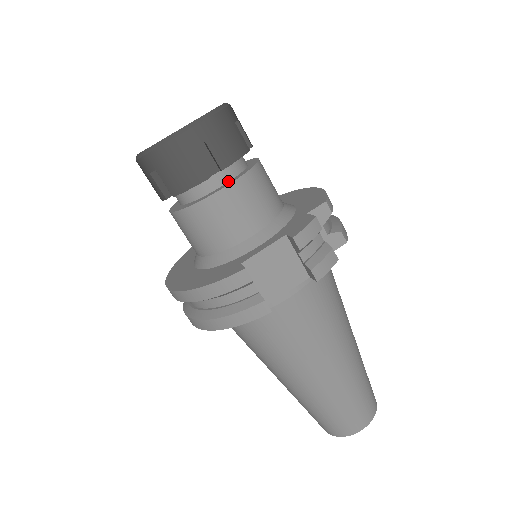
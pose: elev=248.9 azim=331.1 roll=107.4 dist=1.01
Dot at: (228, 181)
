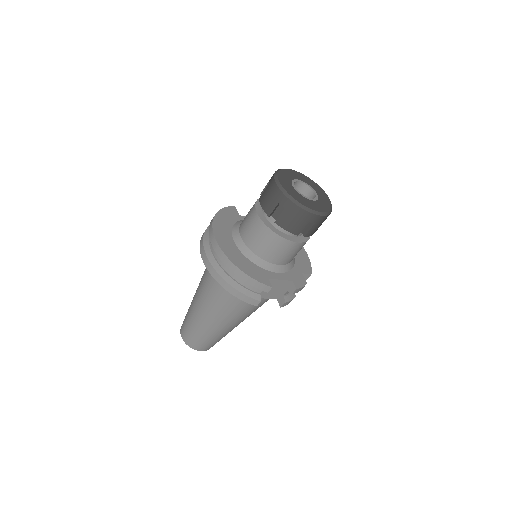
Dot at: (297, 236)
